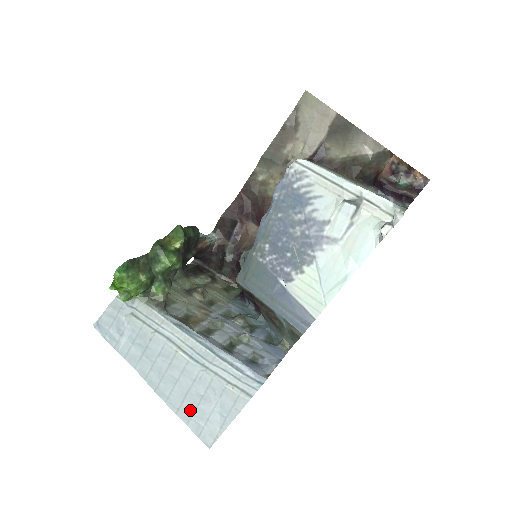
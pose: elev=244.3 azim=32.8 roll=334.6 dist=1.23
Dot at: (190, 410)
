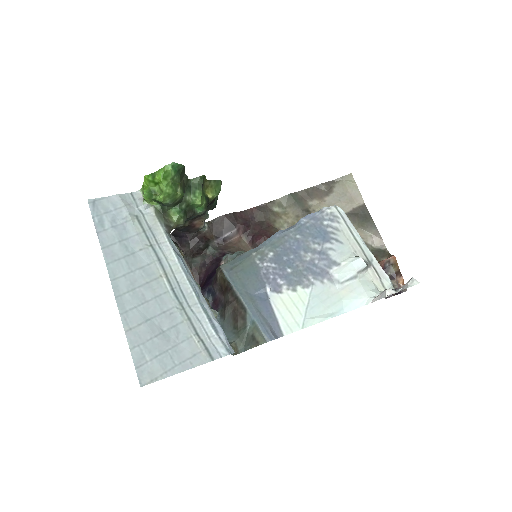
Dot at: (143, 337)
